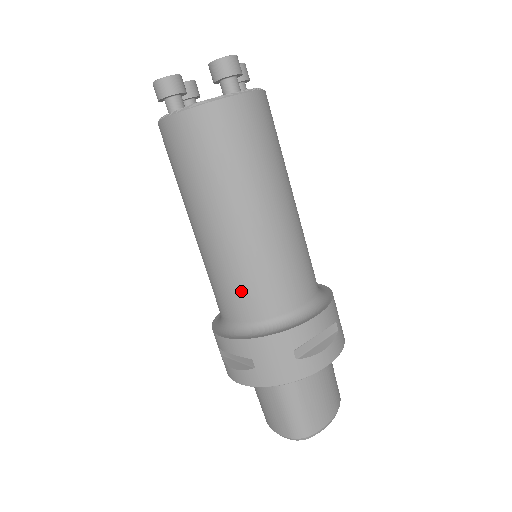
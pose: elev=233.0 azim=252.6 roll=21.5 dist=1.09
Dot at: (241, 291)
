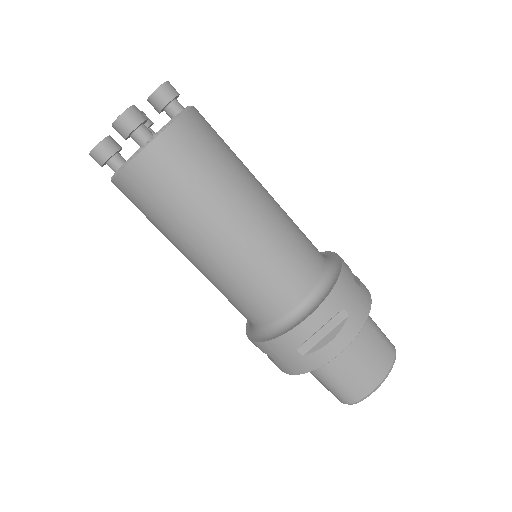
Dot at: (237, 304)
